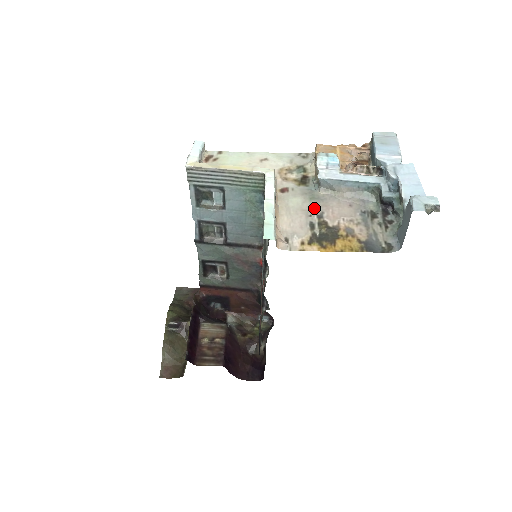
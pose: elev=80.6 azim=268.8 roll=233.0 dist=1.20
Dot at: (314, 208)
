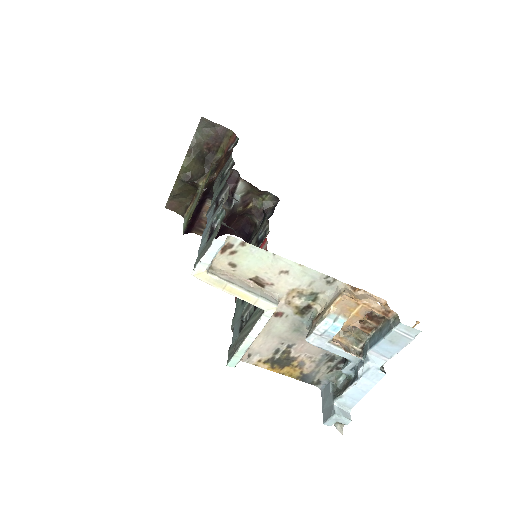
Dot at: (291, 339)
